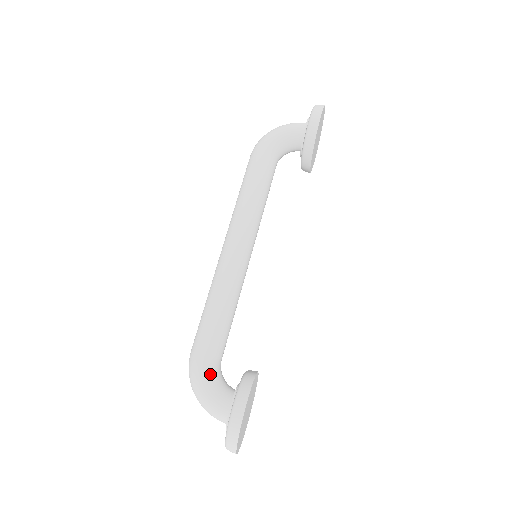
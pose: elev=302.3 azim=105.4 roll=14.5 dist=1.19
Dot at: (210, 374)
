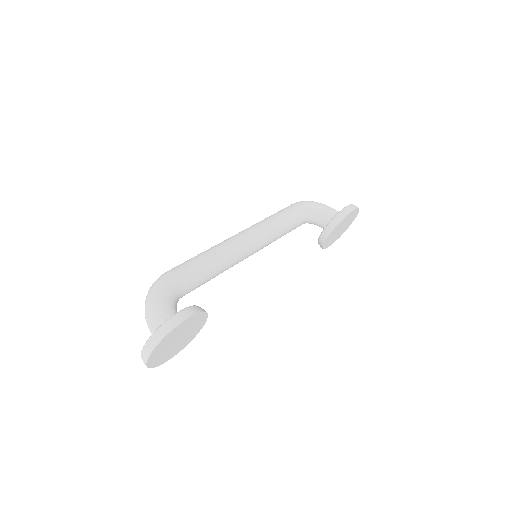
Dot at: (172, 290)
